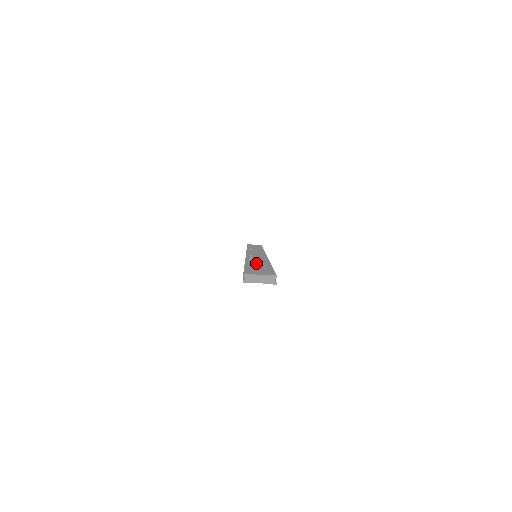
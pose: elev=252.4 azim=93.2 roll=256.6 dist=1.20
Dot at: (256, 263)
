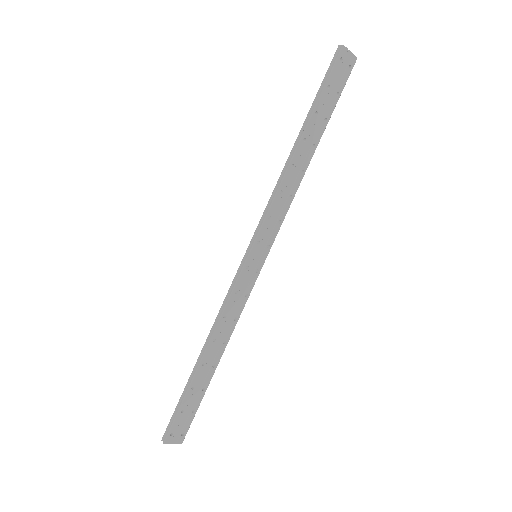
Dot at: (204, 372)
